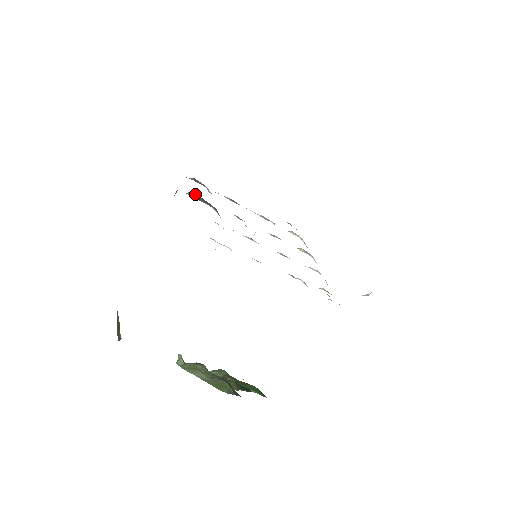
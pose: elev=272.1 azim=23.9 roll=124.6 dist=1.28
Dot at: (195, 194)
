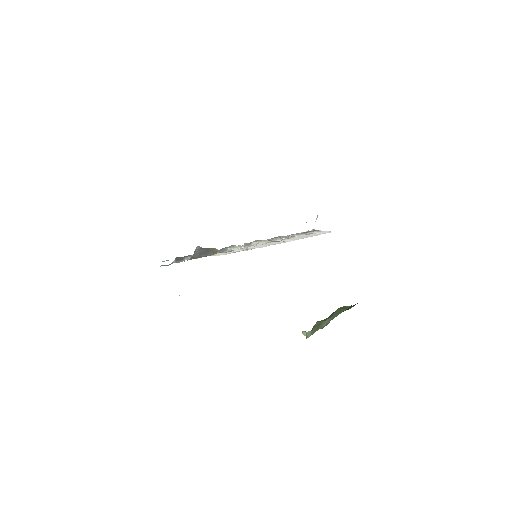
Dot at: (196, 252)
